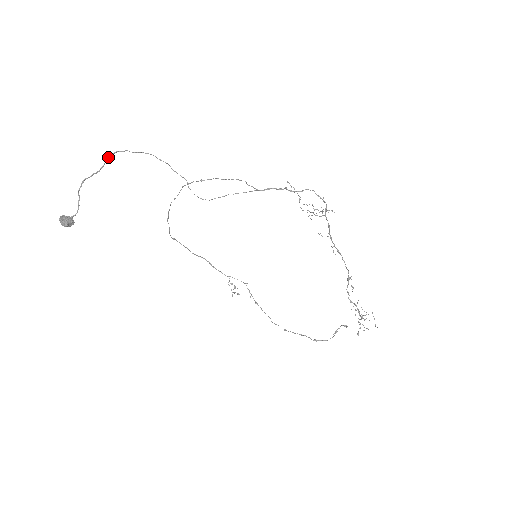
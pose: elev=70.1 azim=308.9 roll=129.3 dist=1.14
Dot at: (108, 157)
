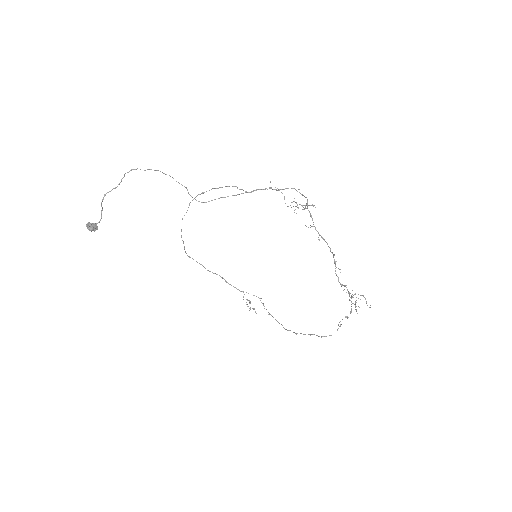
Dot at: (124, 175)
